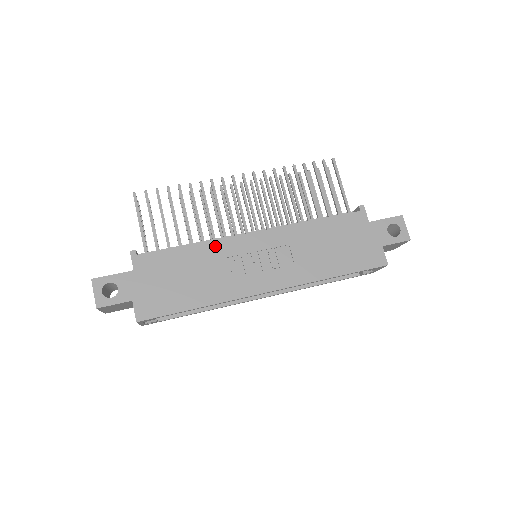
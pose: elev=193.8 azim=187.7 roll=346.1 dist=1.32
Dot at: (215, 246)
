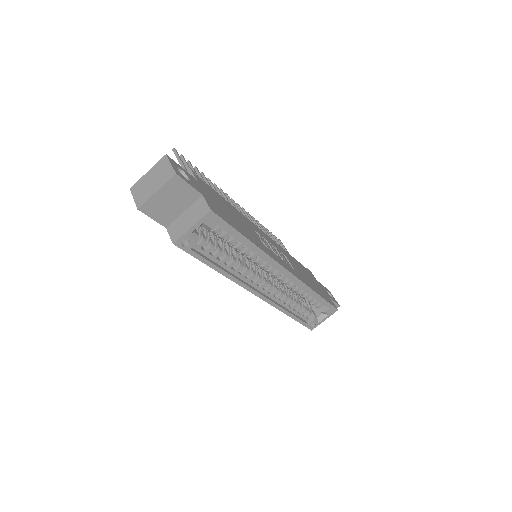
Dot at: (244, 217)
